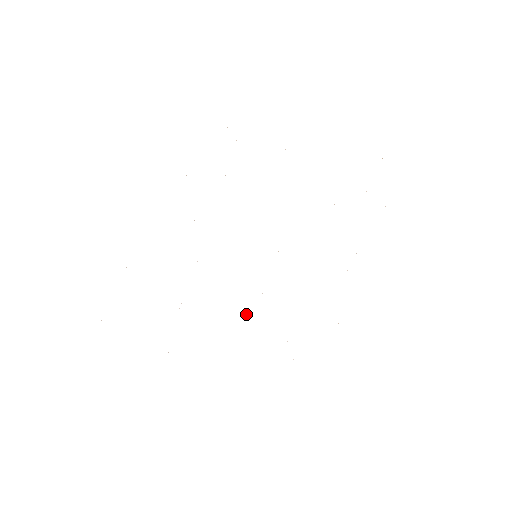
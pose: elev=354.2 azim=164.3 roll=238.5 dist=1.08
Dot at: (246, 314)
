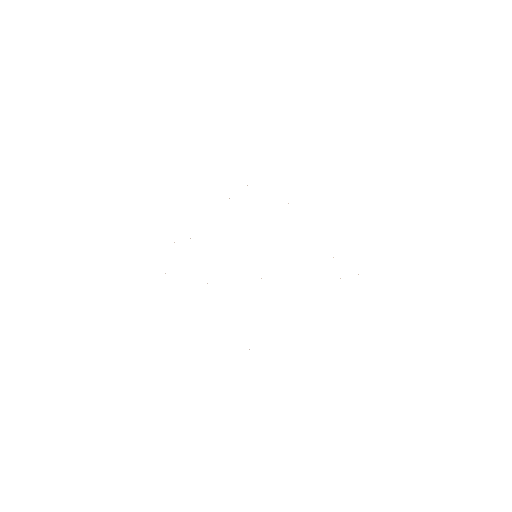
Dot at: occluded
